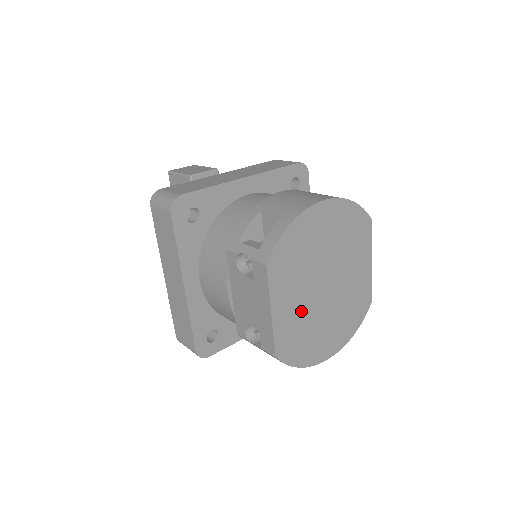
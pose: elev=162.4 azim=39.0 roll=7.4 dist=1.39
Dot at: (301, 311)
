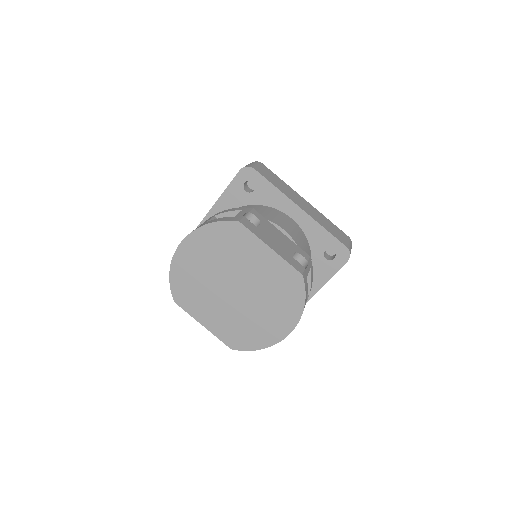
Dot at: (227, 315)
